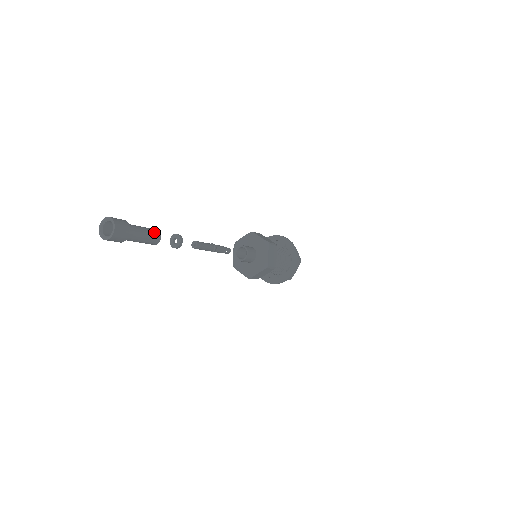
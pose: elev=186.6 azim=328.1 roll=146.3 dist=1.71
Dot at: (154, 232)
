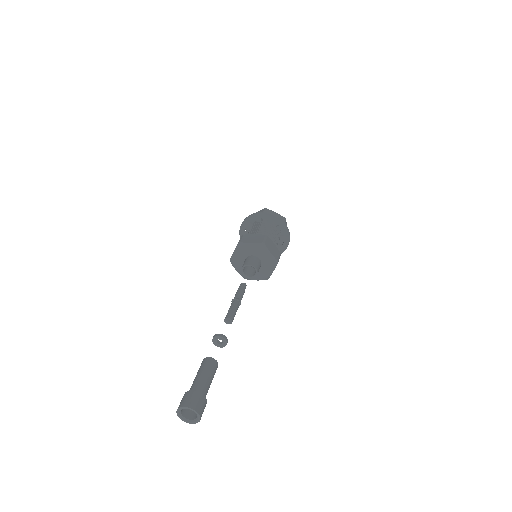
Dot at: (215, 370)
